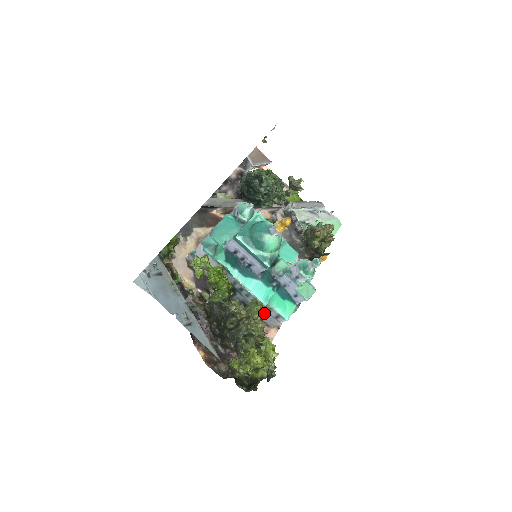
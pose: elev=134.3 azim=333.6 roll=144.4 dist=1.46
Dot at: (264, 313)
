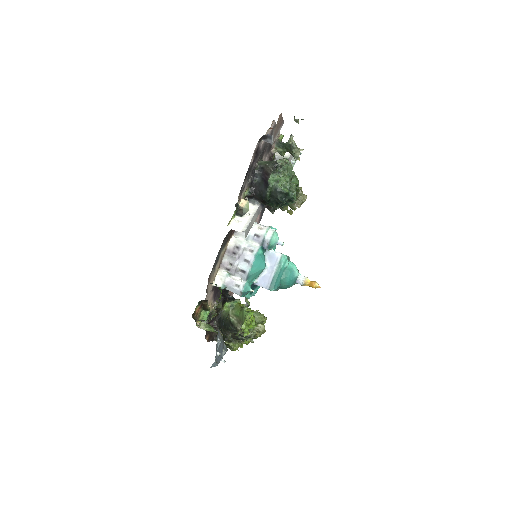
Dot at: occluded
